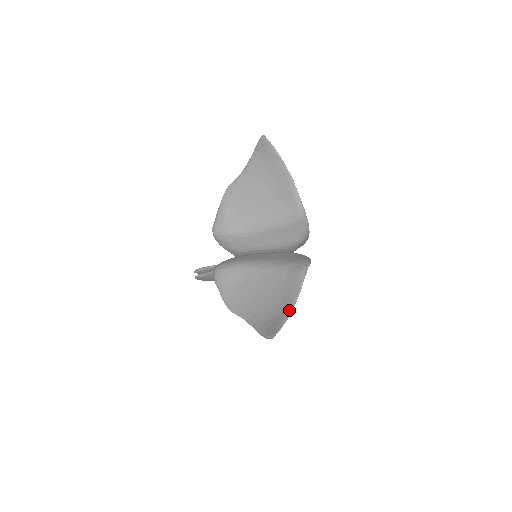
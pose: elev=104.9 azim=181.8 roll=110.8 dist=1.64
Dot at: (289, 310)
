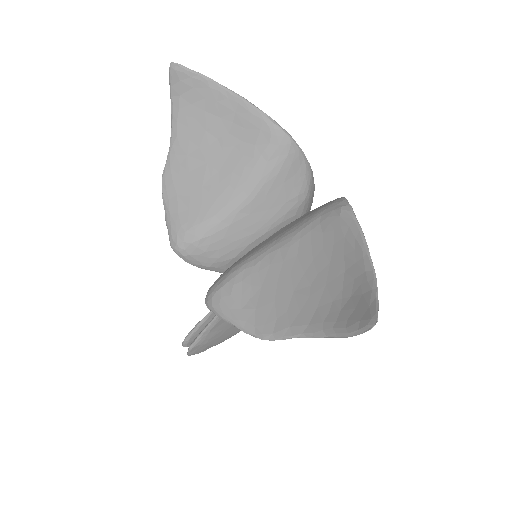
Dot at: (367, 267)
